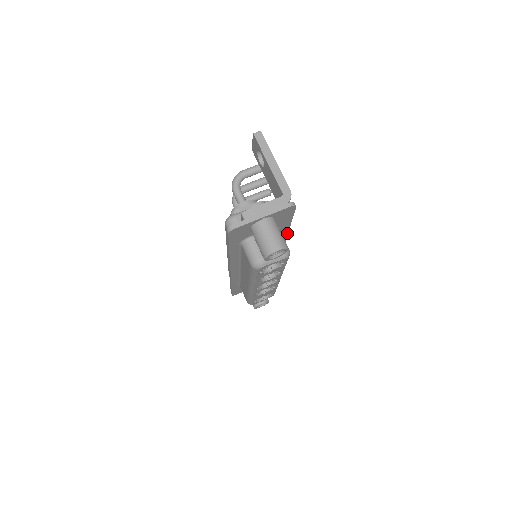
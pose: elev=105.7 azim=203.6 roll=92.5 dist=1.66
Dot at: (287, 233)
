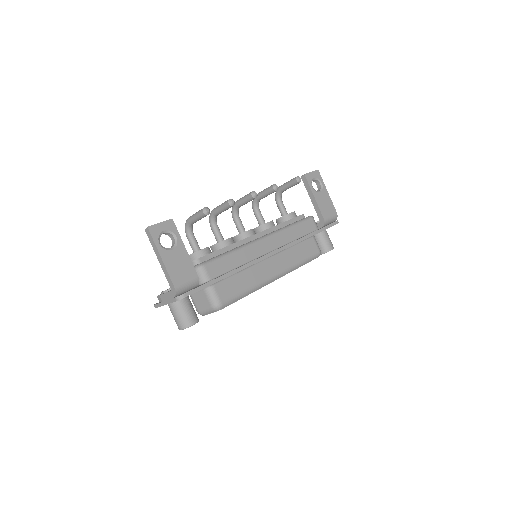
Dot at: occluded
